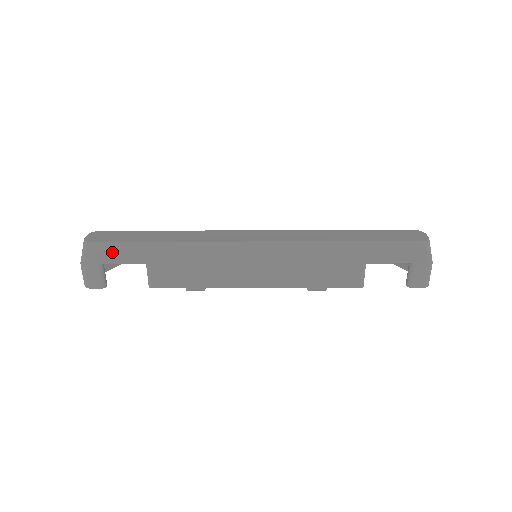
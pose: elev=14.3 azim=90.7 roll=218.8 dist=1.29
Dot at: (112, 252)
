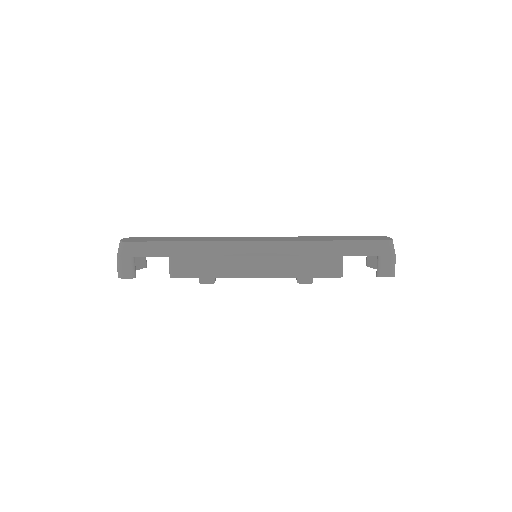
Dot at: (142, 249)
